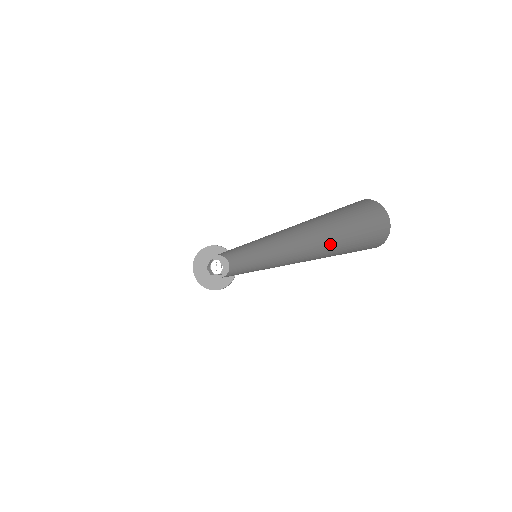
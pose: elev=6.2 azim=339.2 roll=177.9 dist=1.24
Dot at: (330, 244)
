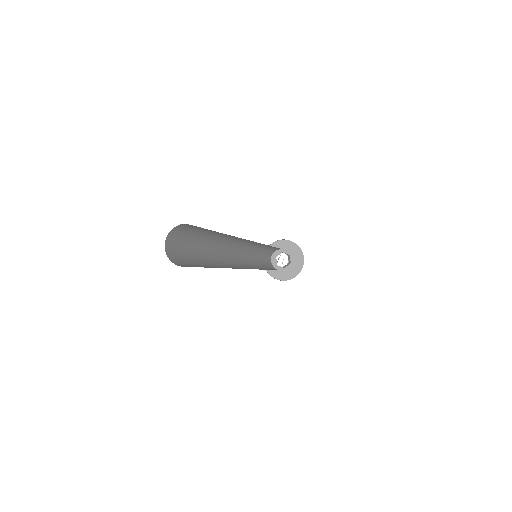
Dot at: occluded
